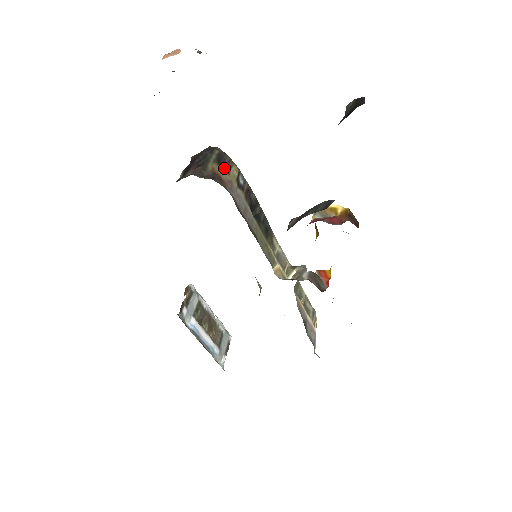
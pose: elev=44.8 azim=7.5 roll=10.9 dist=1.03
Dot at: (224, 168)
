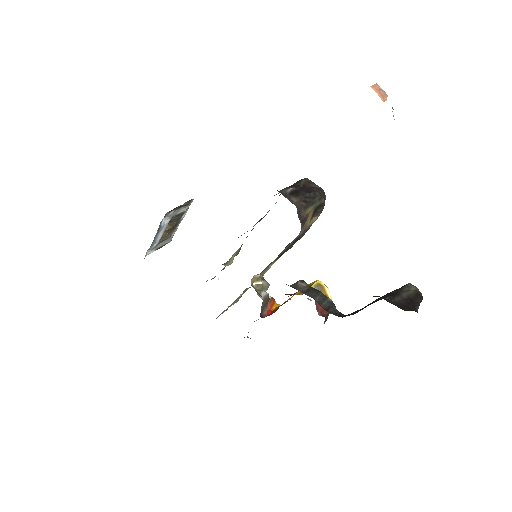
Dot at: (313, 214)
